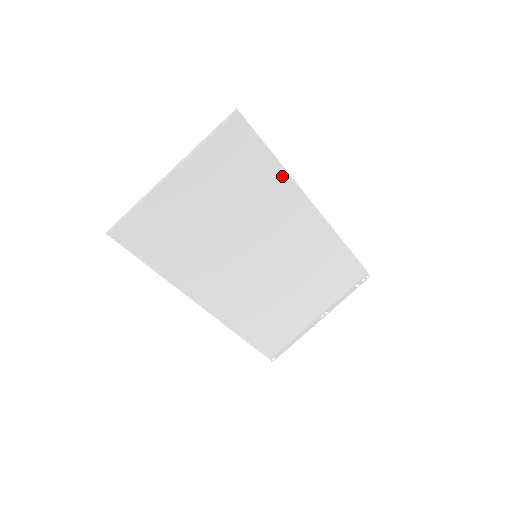
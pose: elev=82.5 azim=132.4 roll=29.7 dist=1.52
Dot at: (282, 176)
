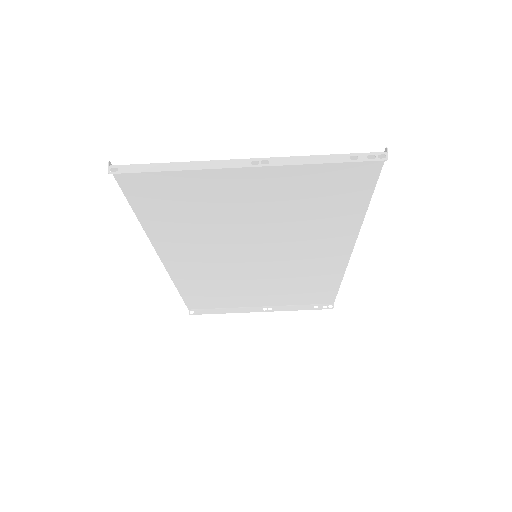
Dot at: (354, 222)
